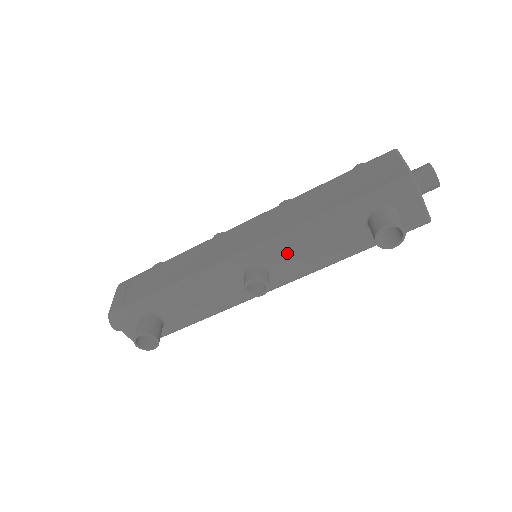
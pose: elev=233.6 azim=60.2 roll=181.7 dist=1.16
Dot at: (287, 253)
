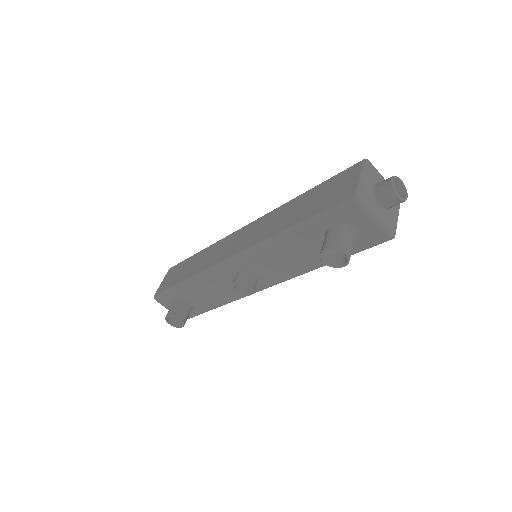
Dot at: (266, 260)
